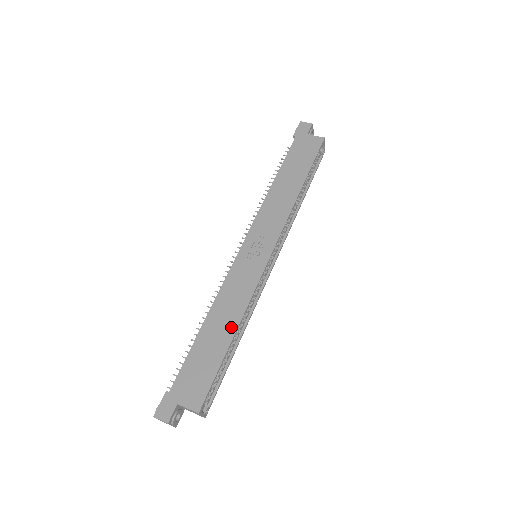
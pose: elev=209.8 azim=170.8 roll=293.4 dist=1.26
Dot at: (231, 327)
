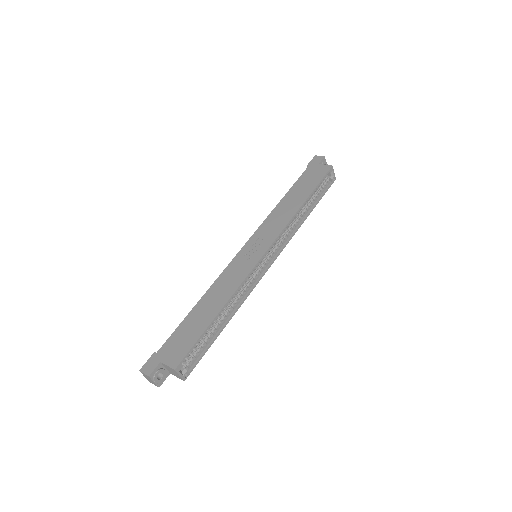
Dot at: (219, 305)
